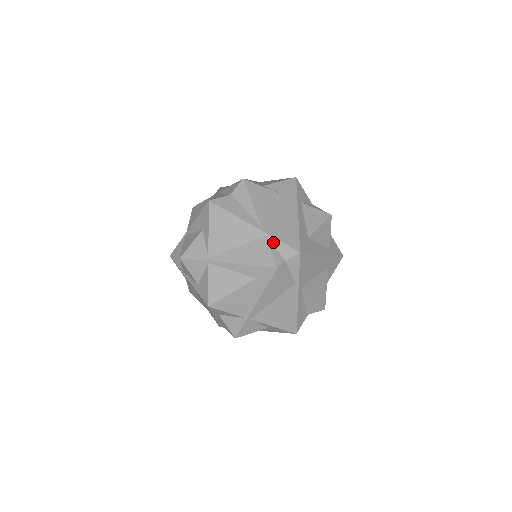
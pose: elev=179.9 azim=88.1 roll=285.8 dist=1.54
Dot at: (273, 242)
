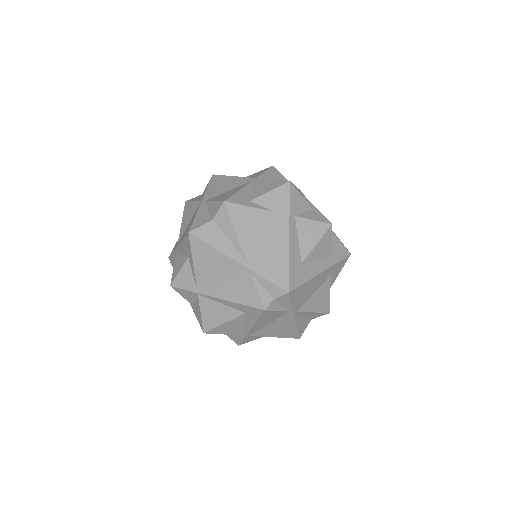
Dot at: (260, 280)
